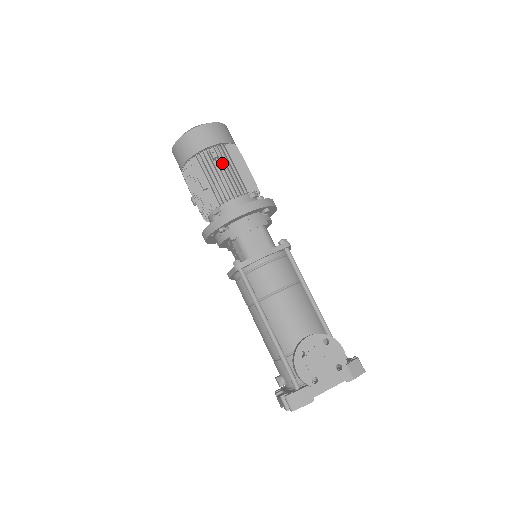
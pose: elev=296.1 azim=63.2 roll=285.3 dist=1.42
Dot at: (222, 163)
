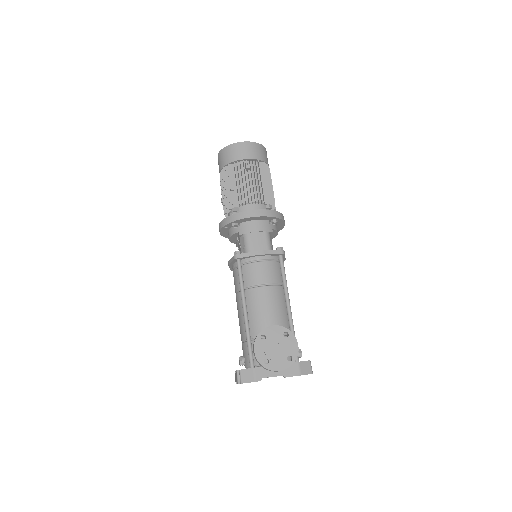
Dot at: occluded
